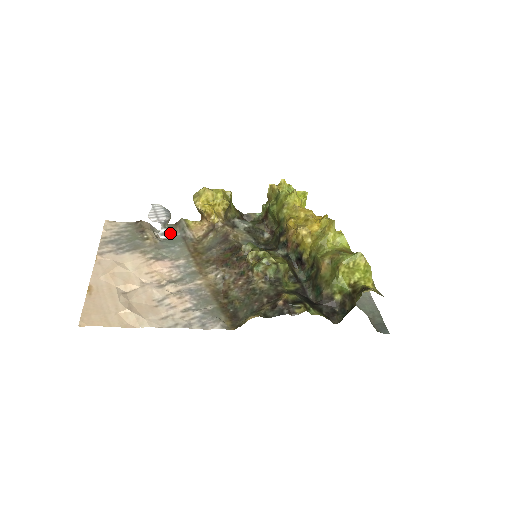
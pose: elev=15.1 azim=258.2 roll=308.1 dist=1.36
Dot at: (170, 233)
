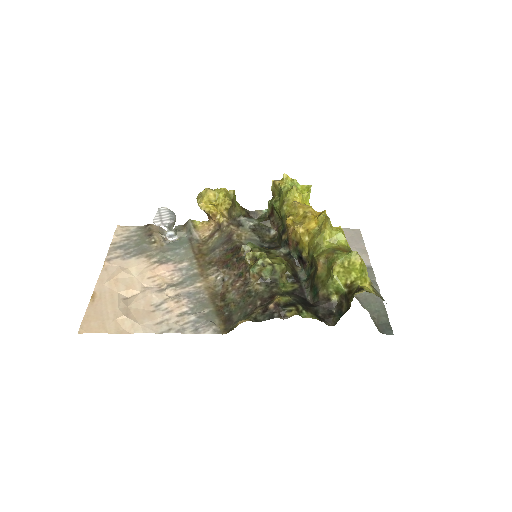
Dot at: (177, 235)
